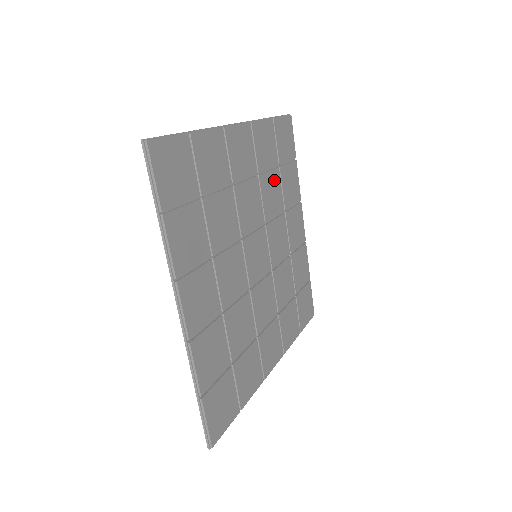
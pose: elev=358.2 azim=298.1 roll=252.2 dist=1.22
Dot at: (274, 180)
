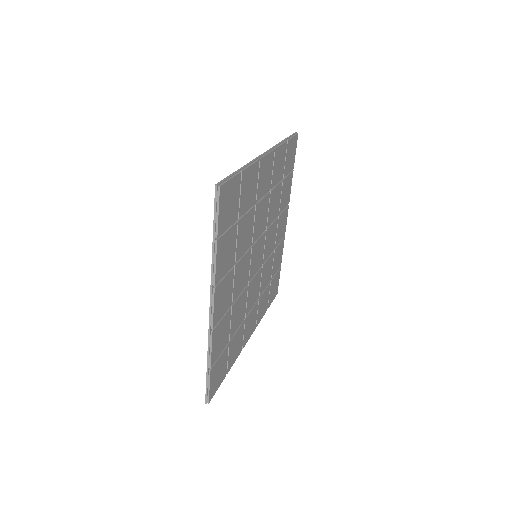
Dot at: (241, 231)
